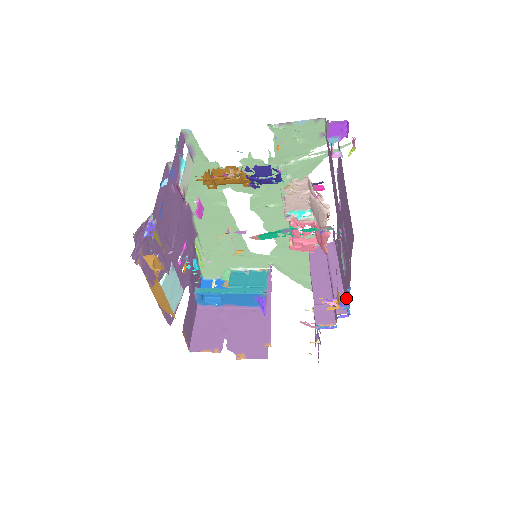
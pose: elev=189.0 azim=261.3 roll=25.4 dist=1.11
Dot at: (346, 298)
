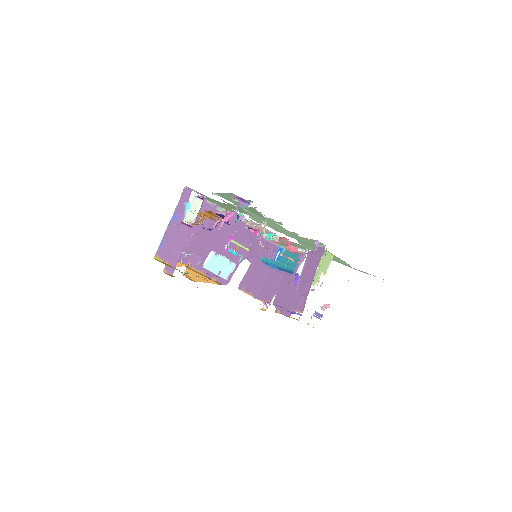
Dot at: occluded
